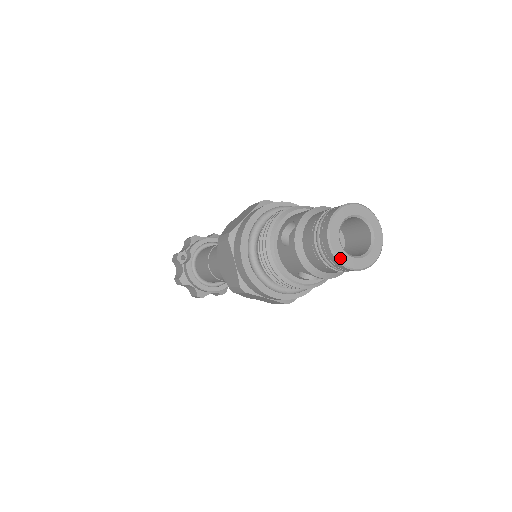
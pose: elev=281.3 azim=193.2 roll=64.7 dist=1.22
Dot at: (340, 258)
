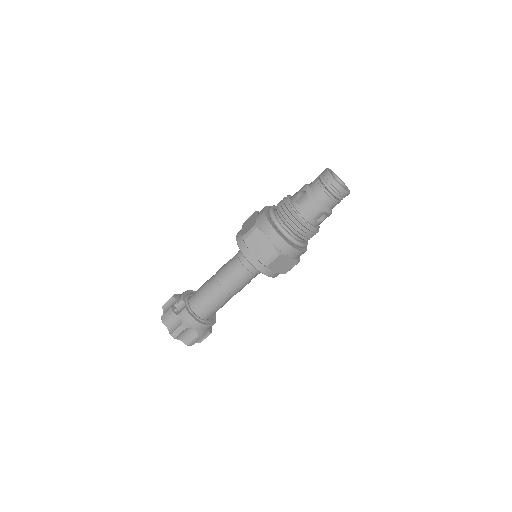
Dot at: (342, 186)
